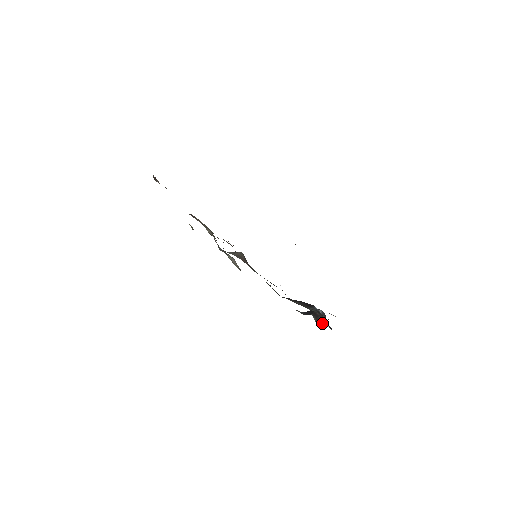
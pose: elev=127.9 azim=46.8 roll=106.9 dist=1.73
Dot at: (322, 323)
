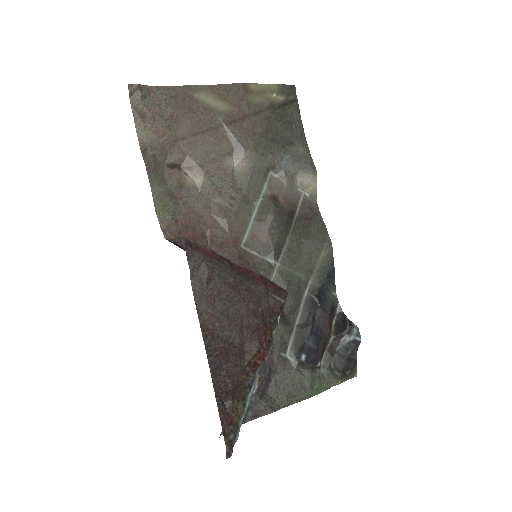
Dot at: (329, 359)
